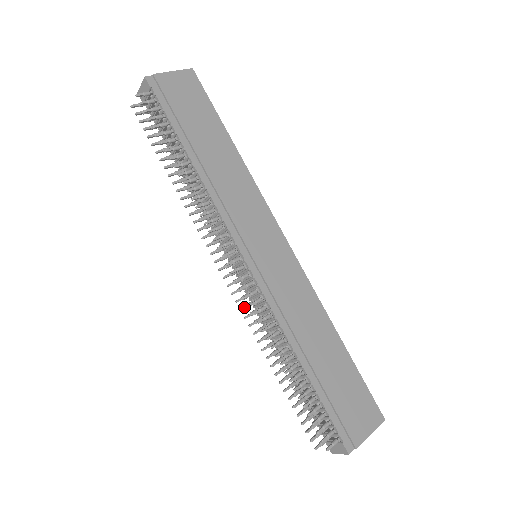
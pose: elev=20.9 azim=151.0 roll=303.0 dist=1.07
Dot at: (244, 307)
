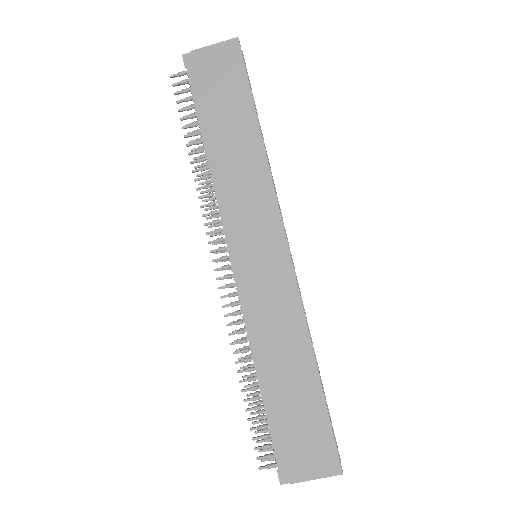
Dot at: occluded
